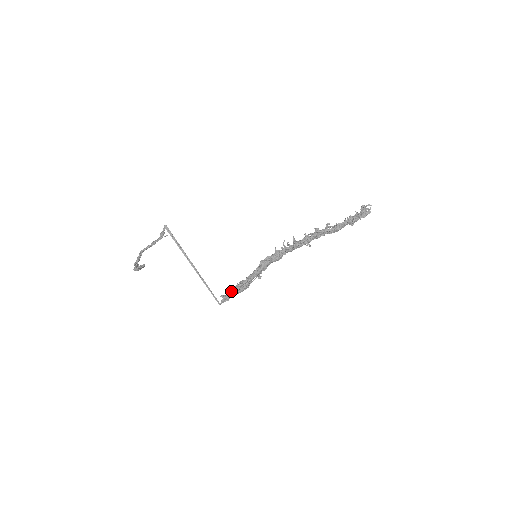
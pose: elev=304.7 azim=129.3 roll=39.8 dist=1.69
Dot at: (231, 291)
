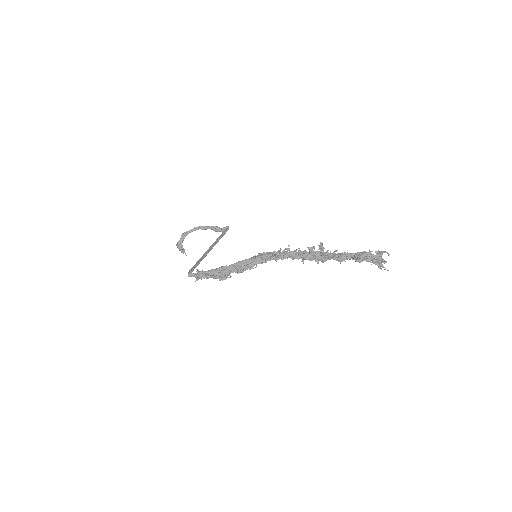
Dot at: occluded
